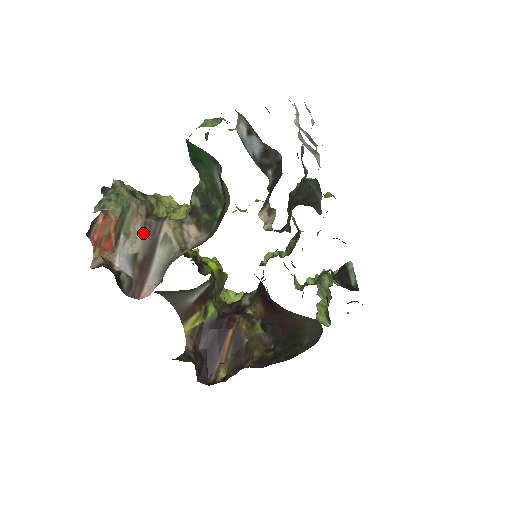
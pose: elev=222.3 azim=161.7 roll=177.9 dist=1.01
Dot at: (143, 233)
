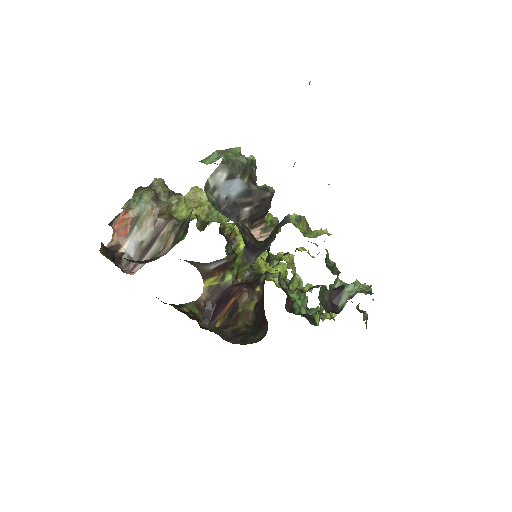
Dot at: (152, 228)
